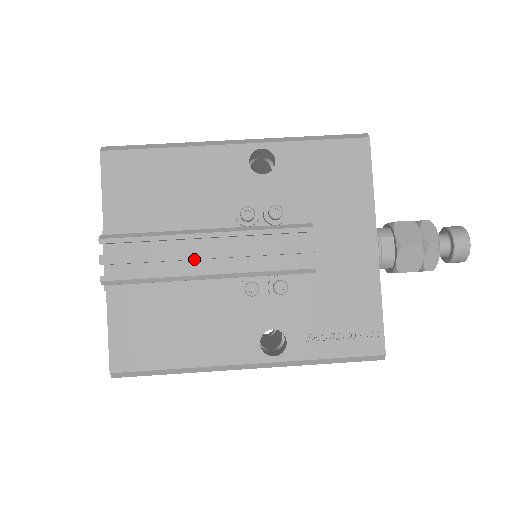
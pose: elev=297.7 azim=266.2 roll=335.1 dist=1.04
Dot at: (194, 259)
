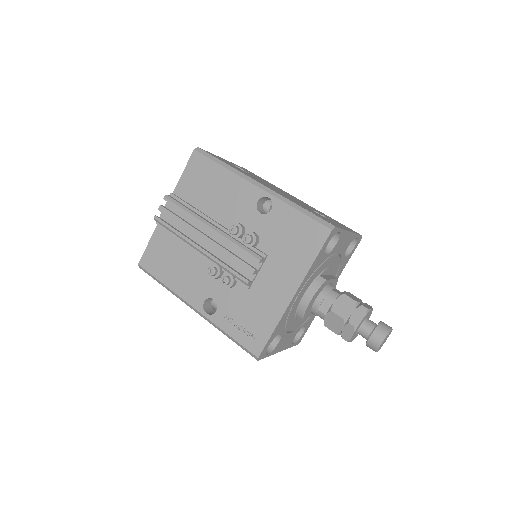
Dot at: occluded
